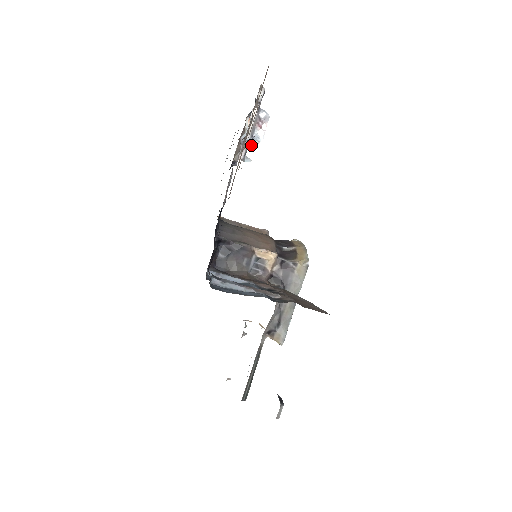
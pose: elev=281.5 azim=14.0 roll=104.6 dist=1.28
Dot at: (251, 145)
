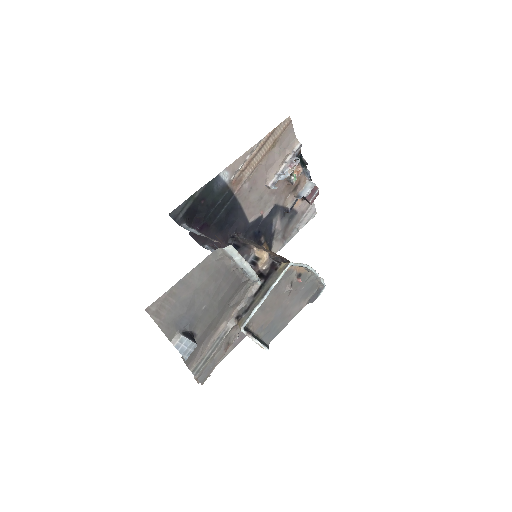
Dot at: (281, 179)
